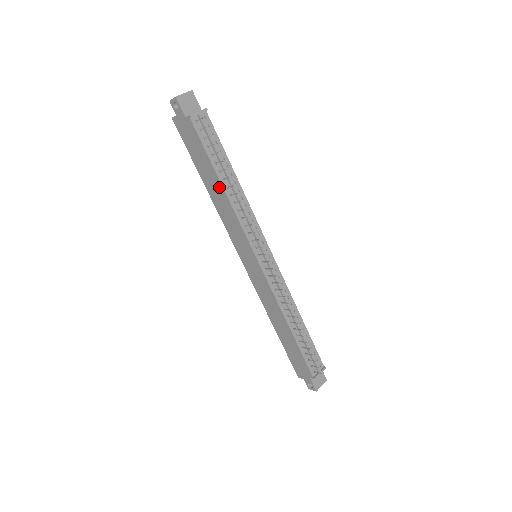
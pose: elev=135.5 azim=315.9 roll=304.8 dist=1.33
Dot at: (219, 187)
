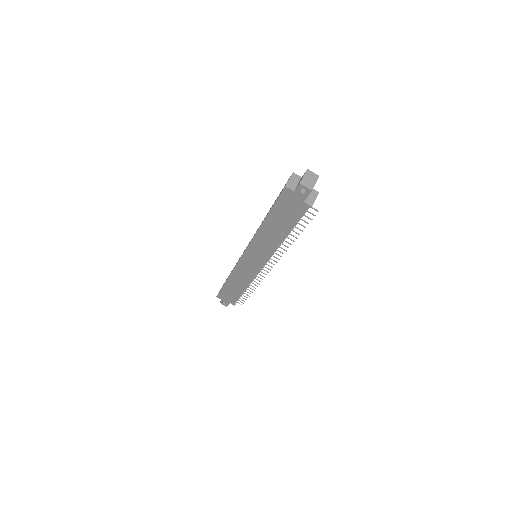
Dot at: (280, 235)
